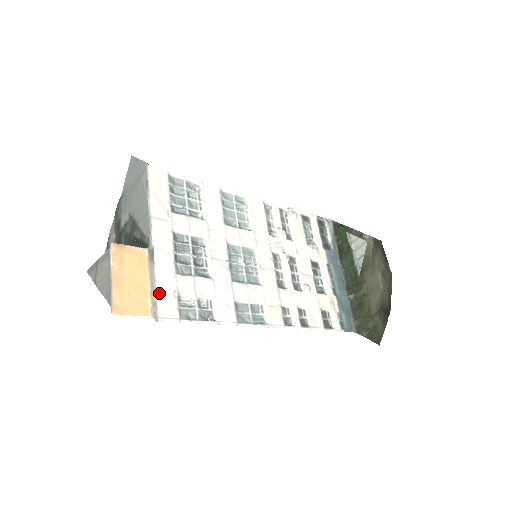
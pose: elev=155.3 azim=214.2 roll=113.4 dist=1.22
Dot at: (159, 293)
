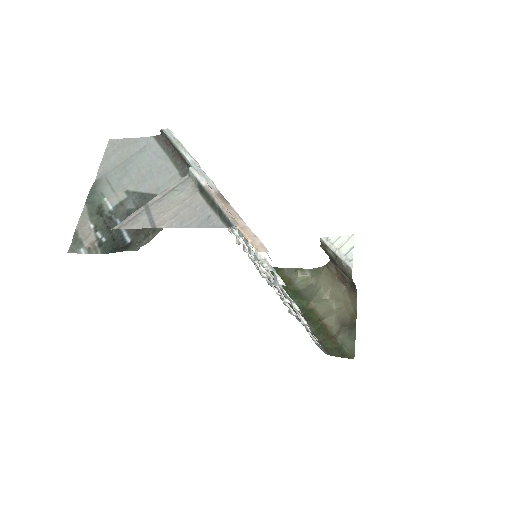
Dot at: (251, 231)
